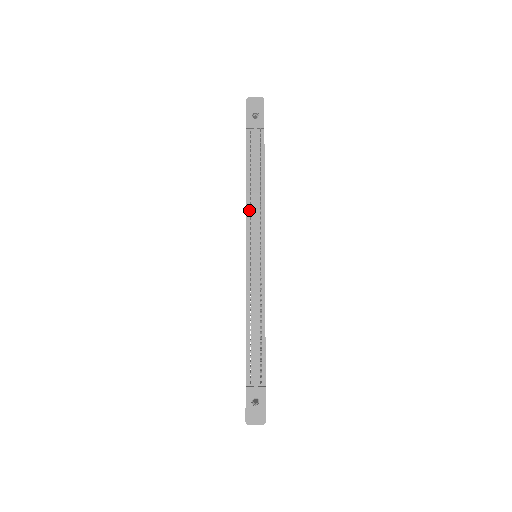
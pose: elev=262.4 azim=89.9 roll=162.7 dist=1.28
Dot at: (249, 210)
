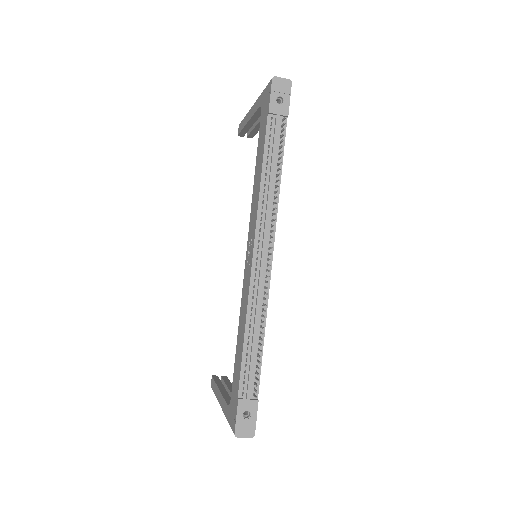
Dot at: (261, 209)
